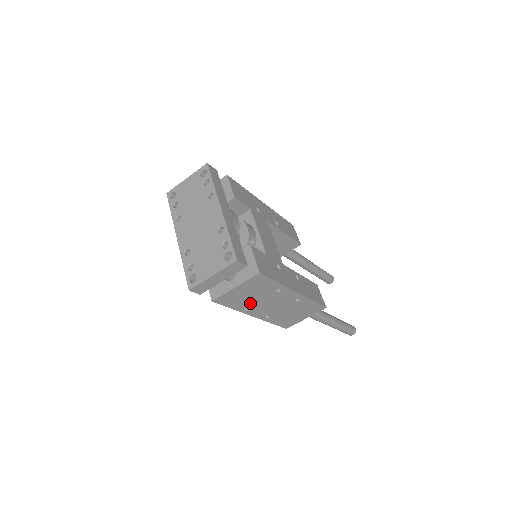
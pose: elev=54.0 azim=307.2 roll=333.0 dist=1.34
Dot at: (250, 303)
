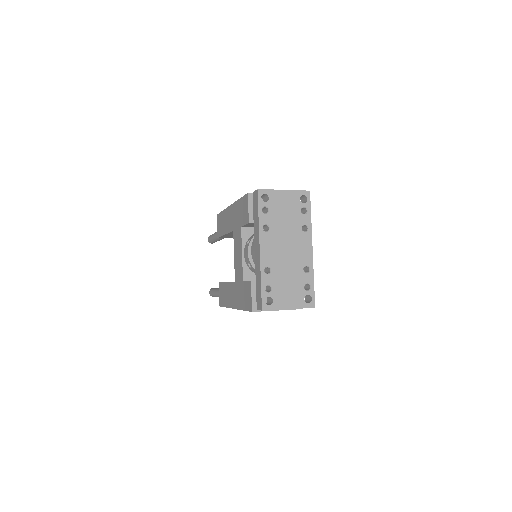
Dot at: occluded
